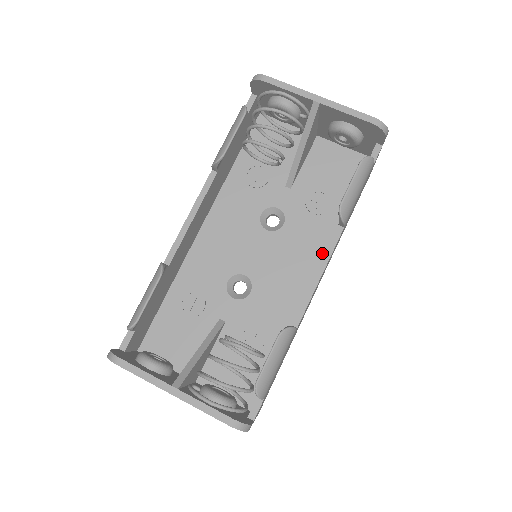
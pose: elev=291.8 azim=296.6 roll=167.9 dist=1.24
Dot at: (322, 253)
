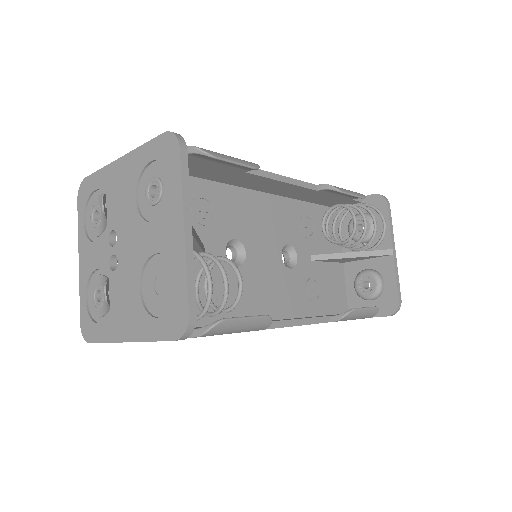
Dot at: (288, 316)
